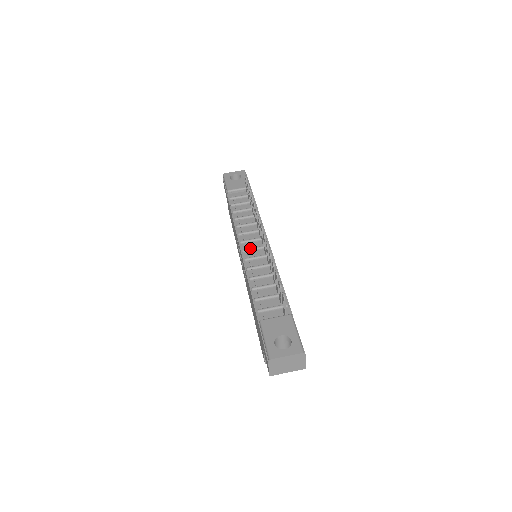
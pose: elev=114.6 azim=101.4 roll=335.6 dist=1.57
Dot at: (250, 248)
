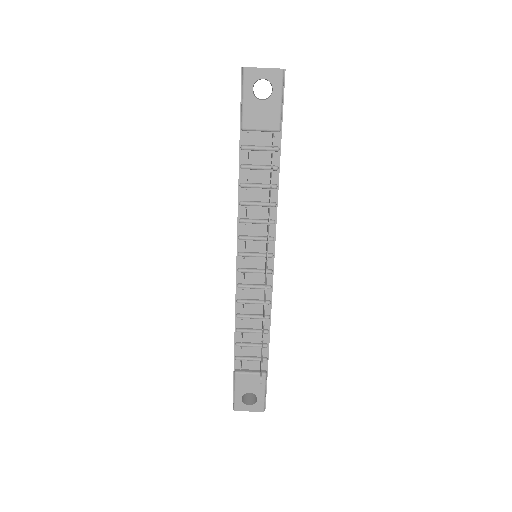
Dot at: (248, 271)
